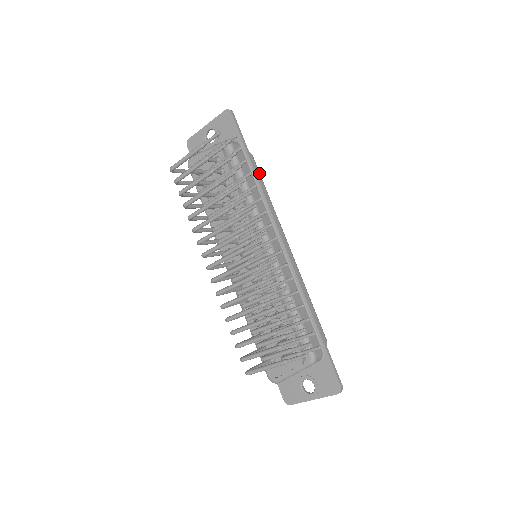
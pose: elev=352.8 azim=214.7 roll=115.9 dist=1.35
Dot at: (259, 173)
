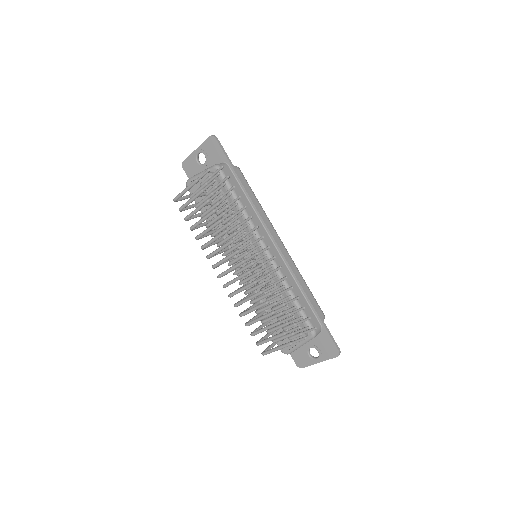
Dot at: (247, 184)
